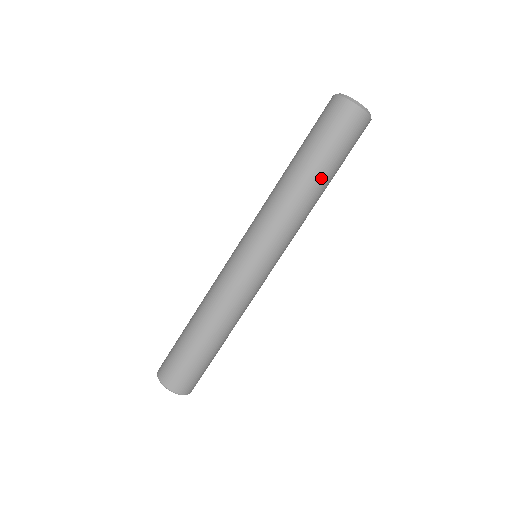
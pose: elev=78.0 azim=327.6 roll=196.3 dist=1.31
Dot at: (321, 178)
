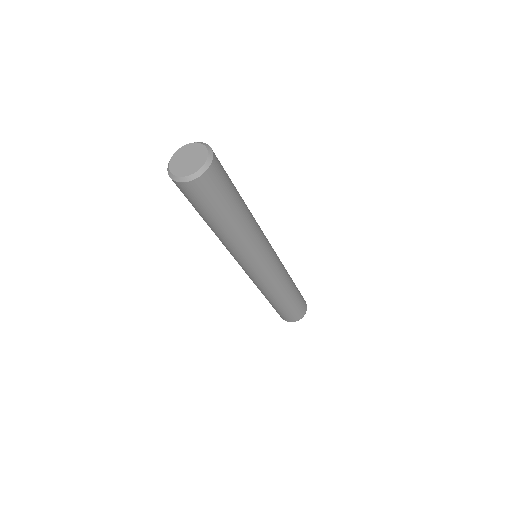
Dot at: (226, 225)
